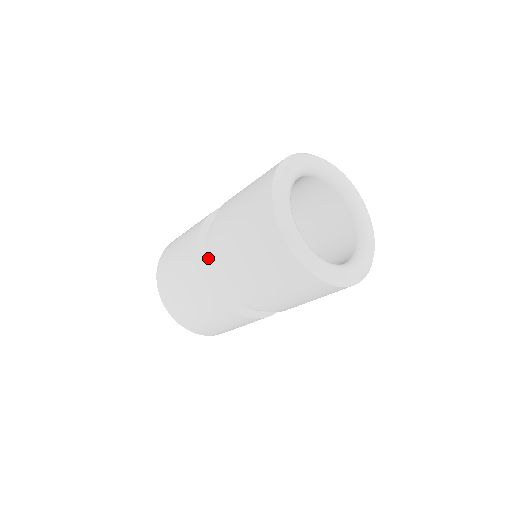
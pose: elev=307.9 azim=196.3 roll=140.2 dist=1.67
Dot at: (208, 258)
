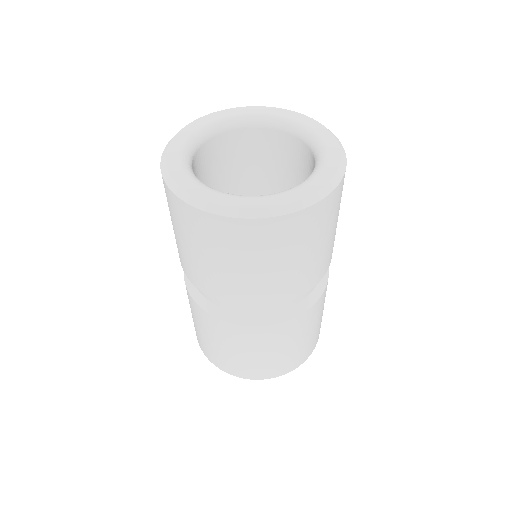
Dot at: (214, 304)
